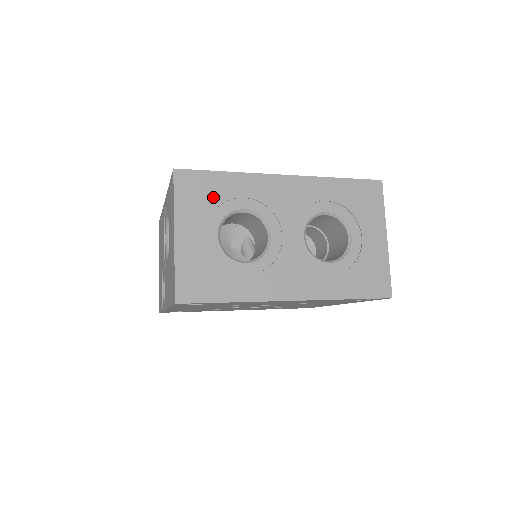
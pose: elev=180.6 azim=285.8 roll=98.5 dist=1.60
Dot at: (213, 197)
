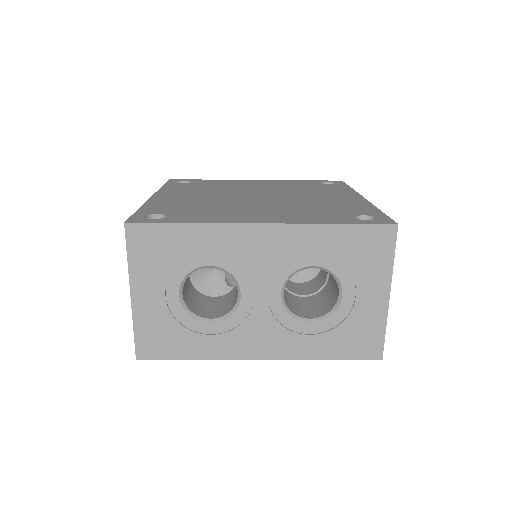
Dot at: (172, 254)
